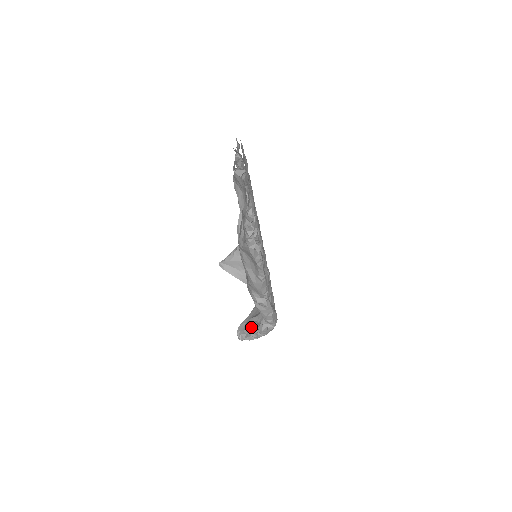
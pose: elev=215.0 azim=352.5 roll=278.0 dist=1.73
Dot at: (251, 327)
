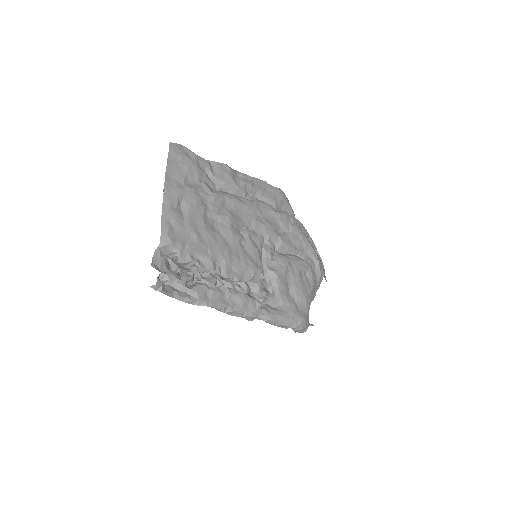
Dot at: occluded
